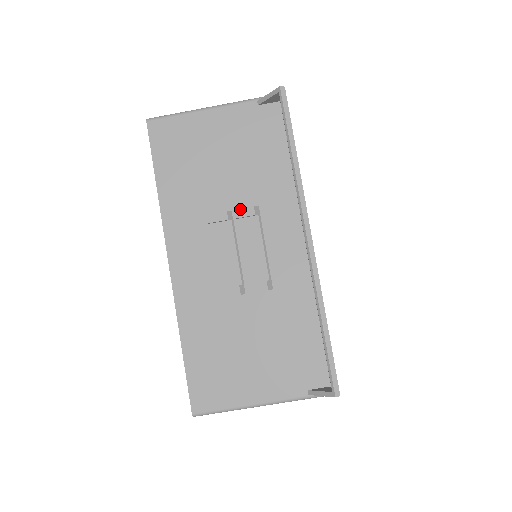
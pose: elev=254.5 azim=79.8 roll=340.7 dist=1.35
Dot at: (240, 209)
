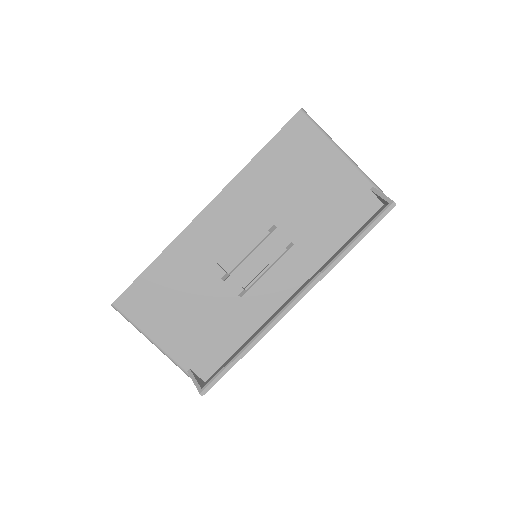
Dot at: (282, 233)
